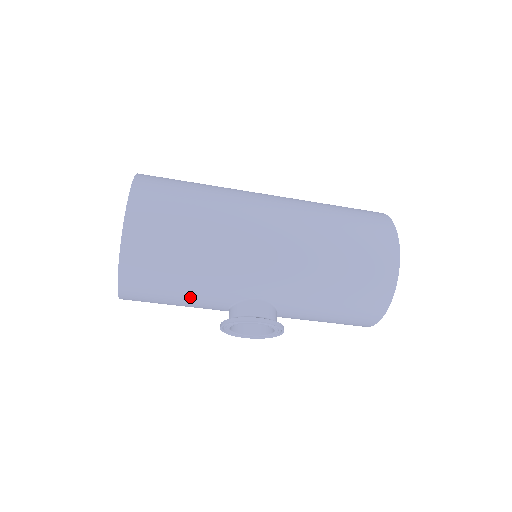
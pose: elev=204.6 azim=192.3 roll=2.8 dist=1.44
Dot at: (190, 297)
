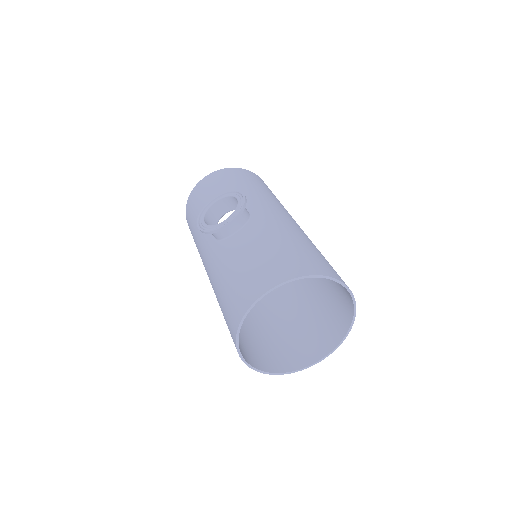
Dot at: occluded
